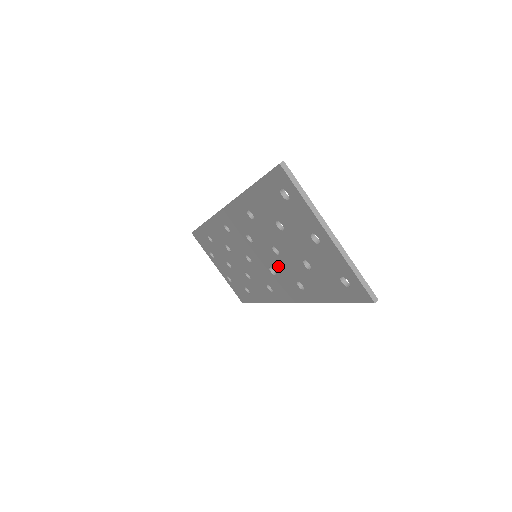
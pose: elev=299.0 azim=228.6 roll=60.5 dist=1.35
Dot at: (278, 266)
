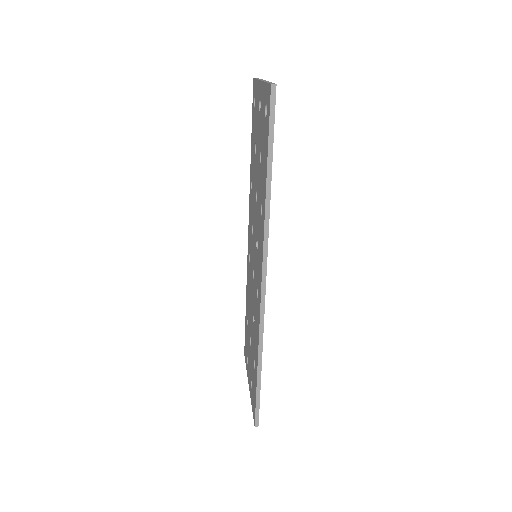
Dot at: (257, 221)
